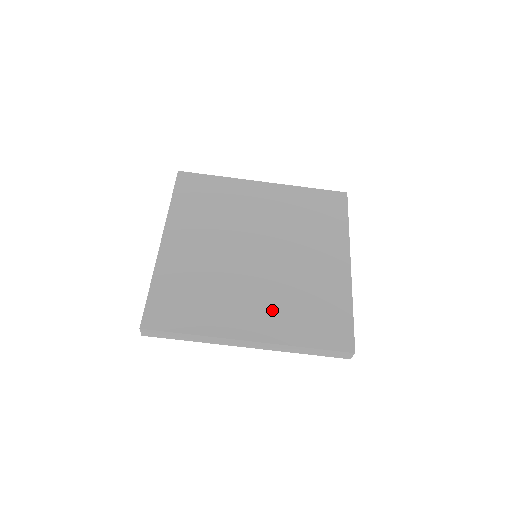
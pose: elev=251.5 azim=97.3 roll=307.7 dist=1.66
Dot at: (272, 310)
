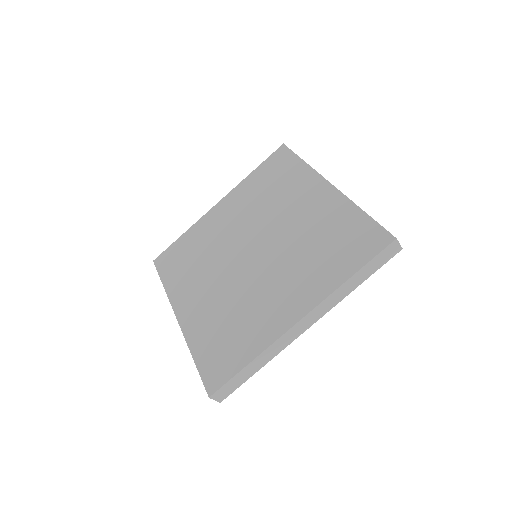
Dot at: (299, 279)
